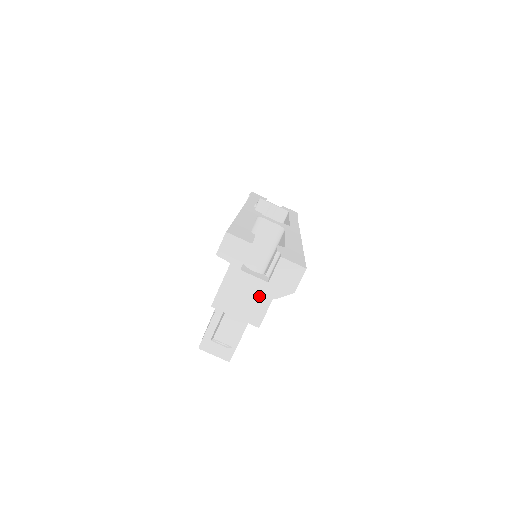
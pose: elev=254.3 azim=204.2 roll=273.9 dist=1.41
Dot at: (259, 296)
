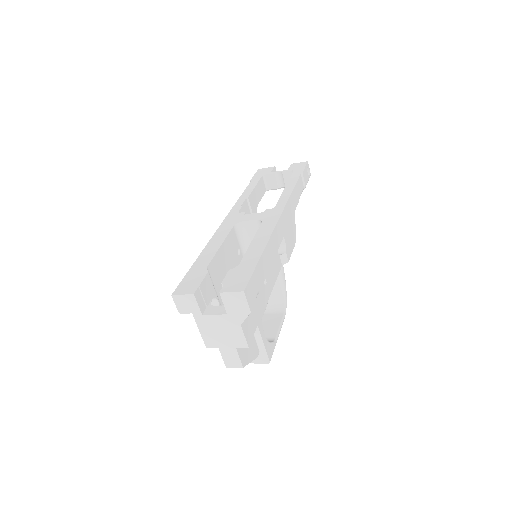
Dot at: (229, 326)
